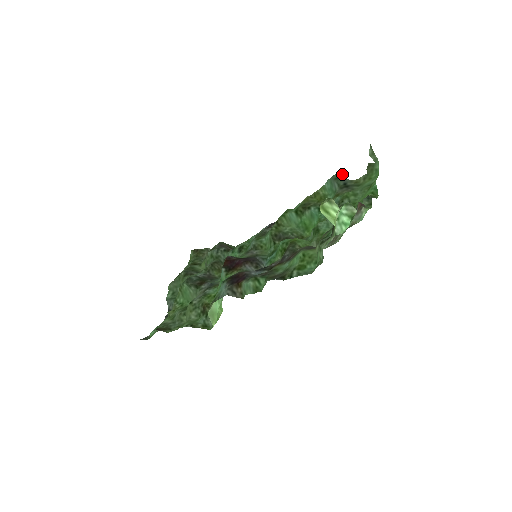
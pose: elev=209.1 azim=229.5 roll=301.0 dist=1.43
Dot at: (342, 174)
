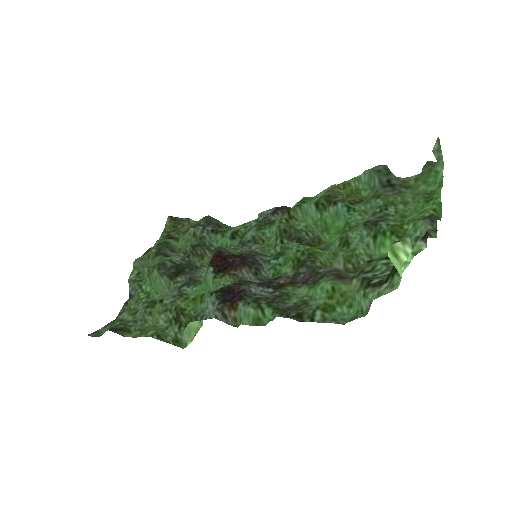
Dot at: occluded
